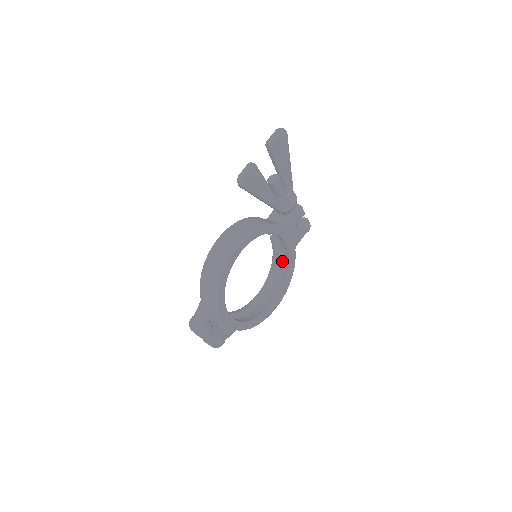
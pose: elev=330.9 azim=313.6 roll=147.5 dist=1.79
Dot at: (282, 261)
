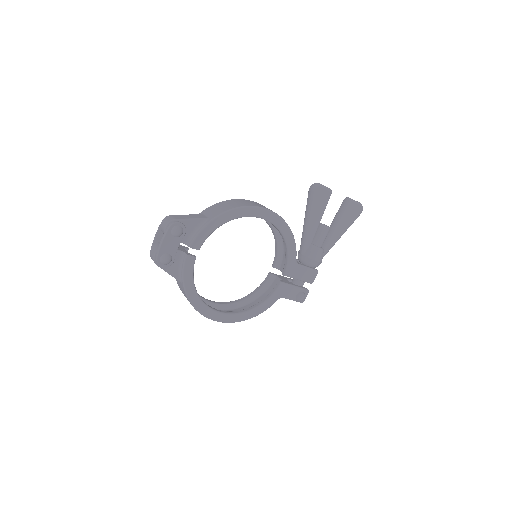
Dot at: (256, 301)
